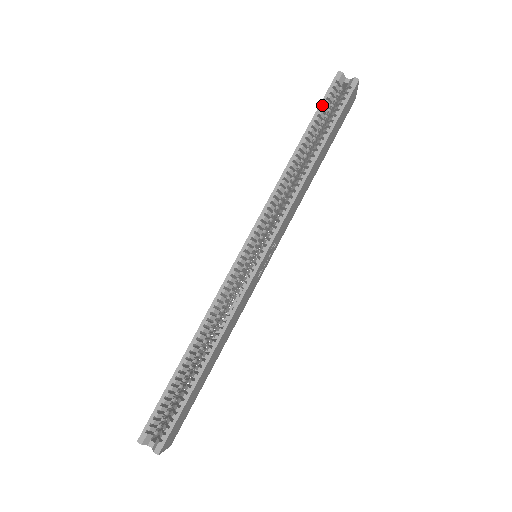
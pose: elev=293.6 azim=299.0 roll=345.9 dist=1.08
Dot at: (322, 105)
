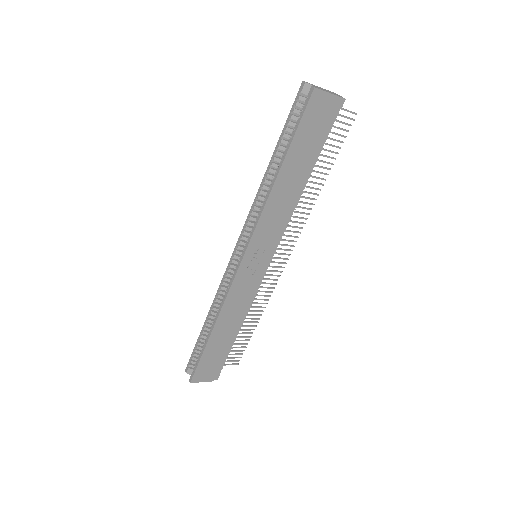
Dot at: (288, 120)
